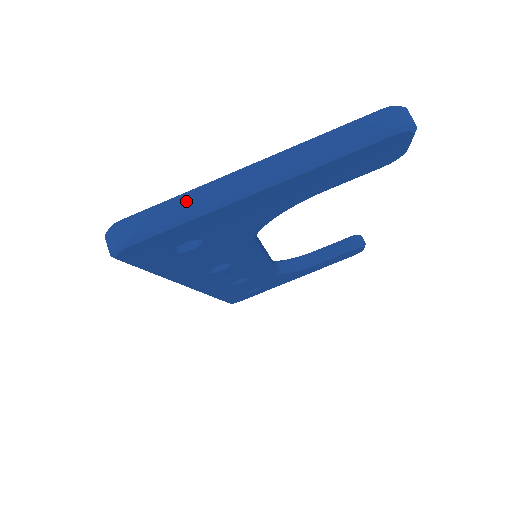
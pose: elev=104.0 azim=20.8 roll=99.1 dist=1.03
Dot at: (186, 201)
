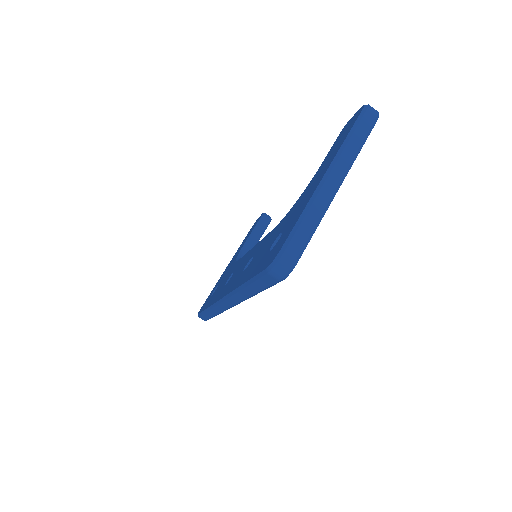
Dot at: (311, 214)
